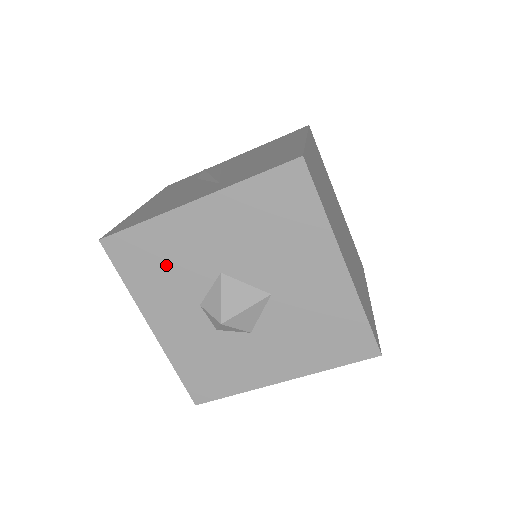
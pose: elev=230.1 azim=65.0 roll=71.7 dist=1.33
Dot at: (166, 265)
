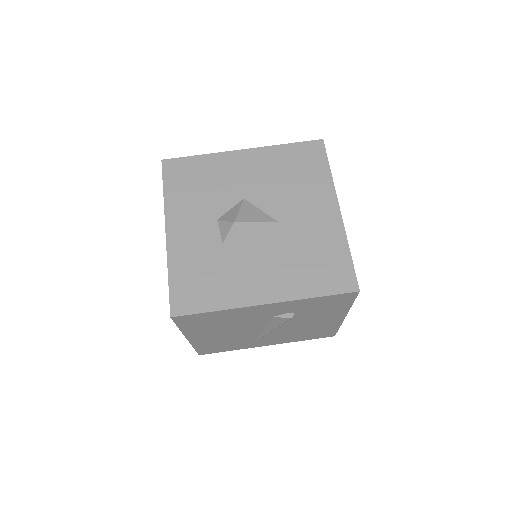
Dot at: (204, 186)
